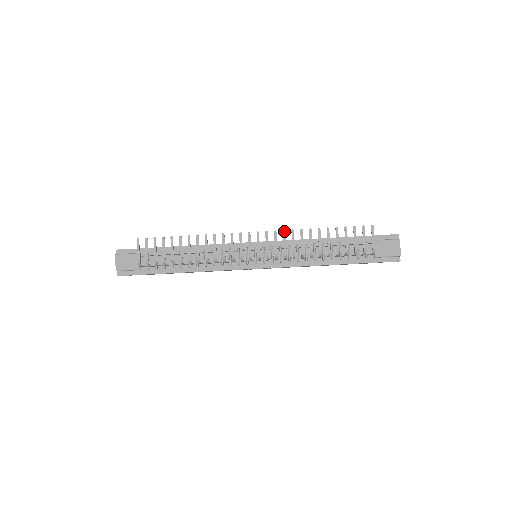
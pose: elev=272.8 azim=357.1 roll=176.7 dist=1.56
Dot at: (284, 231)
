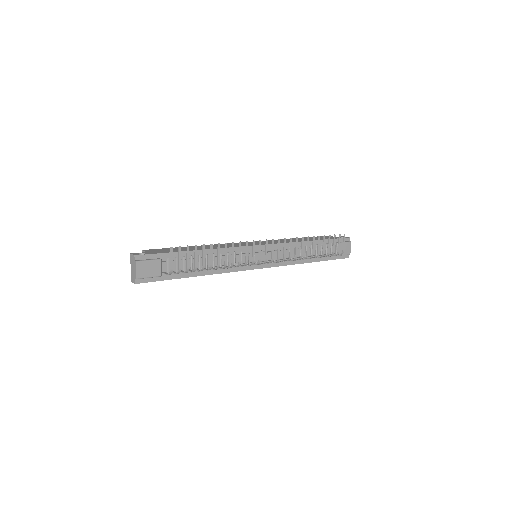
Dot at: occluded
